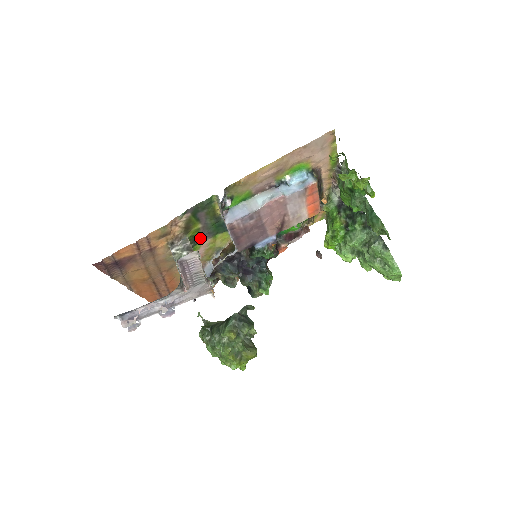
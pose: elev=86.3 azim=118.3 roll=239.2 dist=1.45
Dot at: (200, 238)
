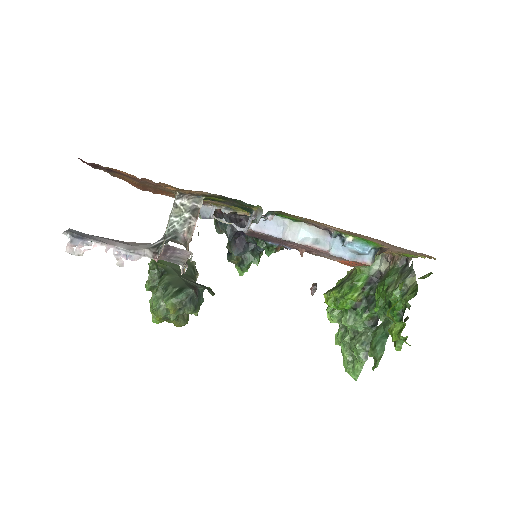
Dot at: occluded
